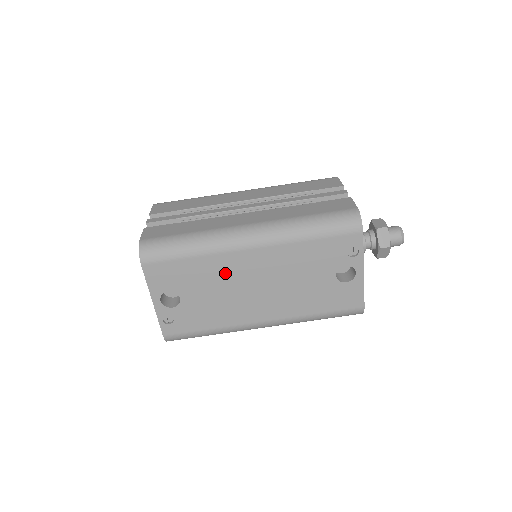
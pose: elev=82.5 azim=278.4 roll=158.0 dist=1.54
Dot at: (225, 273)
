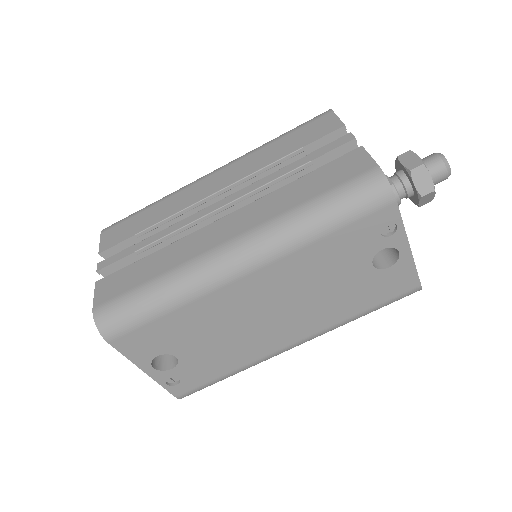
Dot at: (221, 313)
